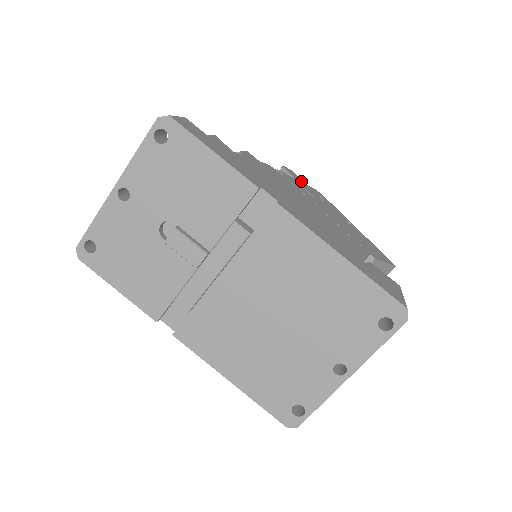
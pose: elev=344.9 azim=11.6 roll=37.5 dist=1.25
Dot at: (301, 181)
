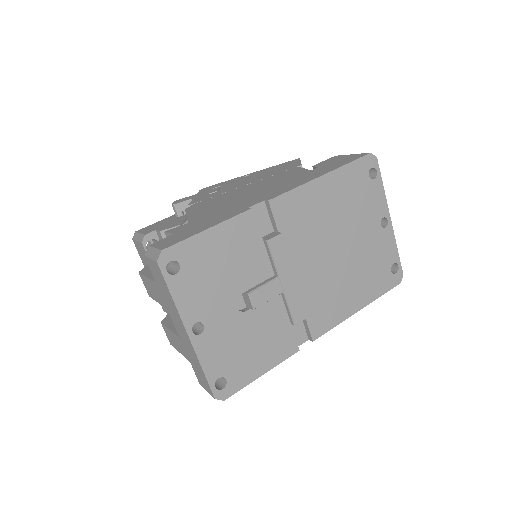
Dot at: (193, 196)
